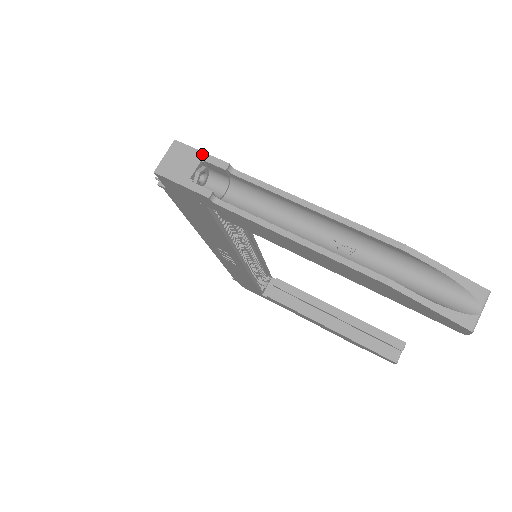
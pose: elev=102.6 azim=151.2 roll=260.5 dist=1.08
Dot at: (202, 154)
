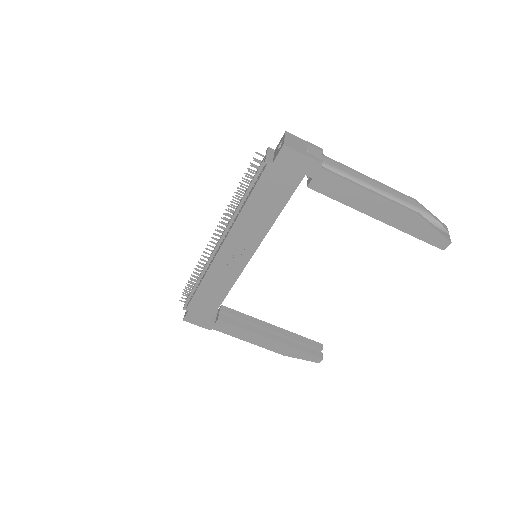
Dot at: (306, 141)
